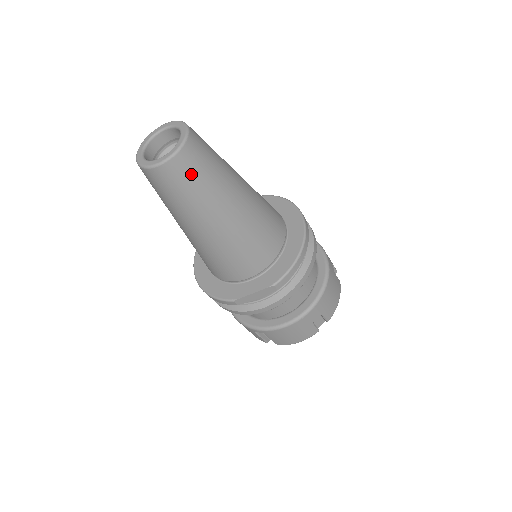
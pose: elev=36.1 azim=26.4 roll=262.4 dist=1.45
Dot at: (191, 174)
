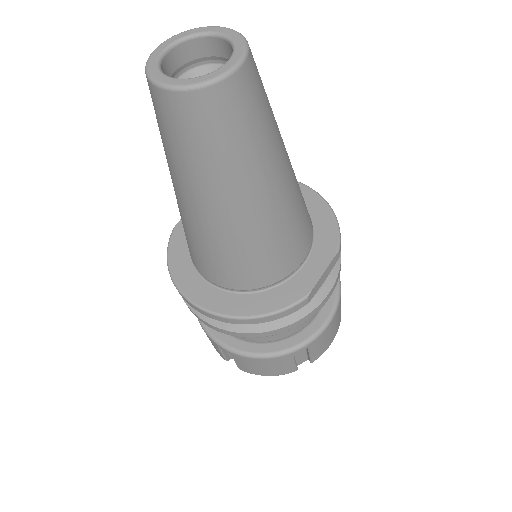
Dot at: (261, 89)
